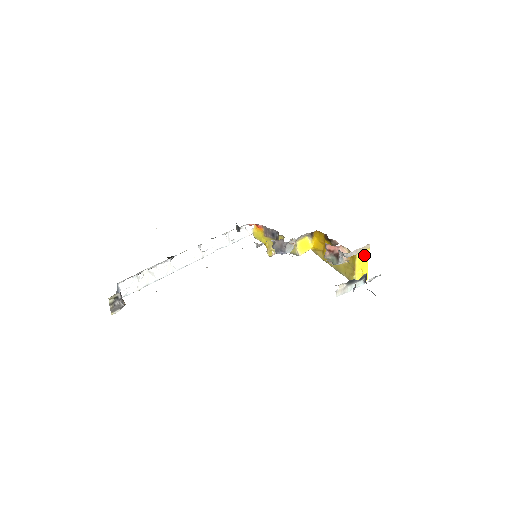
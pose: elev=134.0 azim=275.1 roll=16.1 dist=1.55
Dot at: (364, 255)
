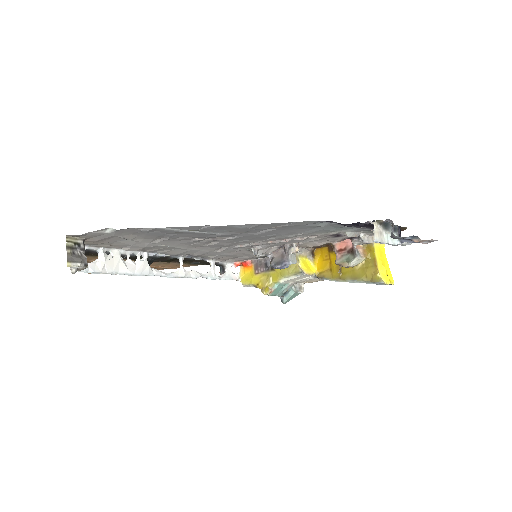
Dot at: (381, 251)
